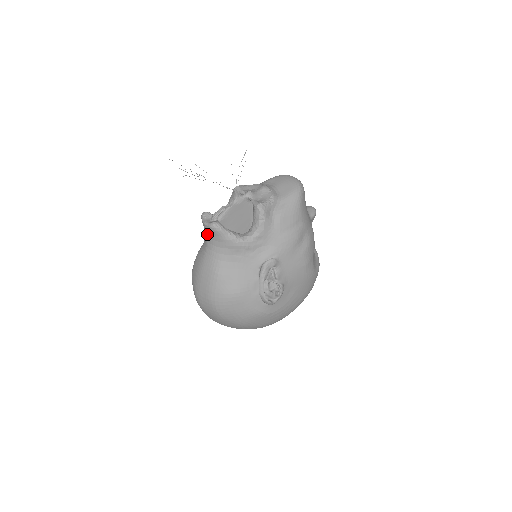
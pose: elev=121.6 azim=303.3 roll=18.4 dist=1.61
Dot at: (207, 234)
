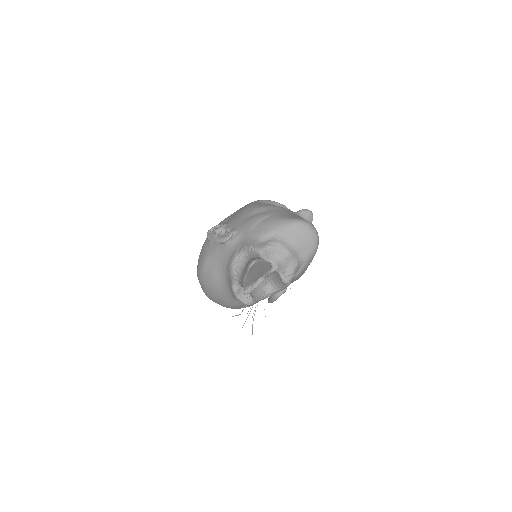
Dot at: occluded
